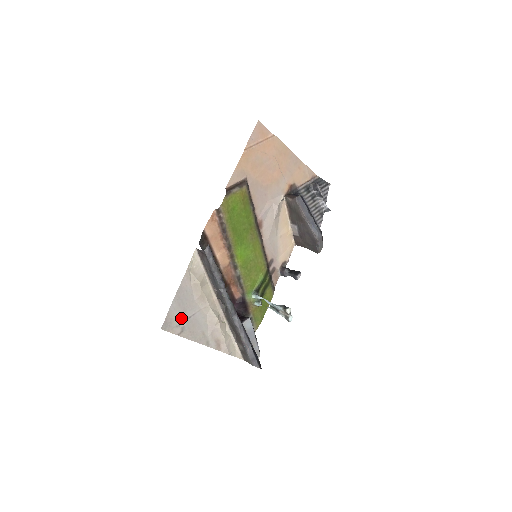
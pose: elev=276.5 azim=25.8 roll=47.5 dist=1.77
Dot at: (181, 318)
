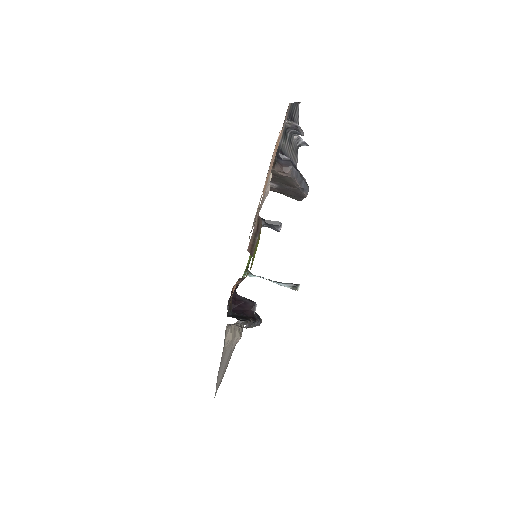
Dot at: (221, 373)
